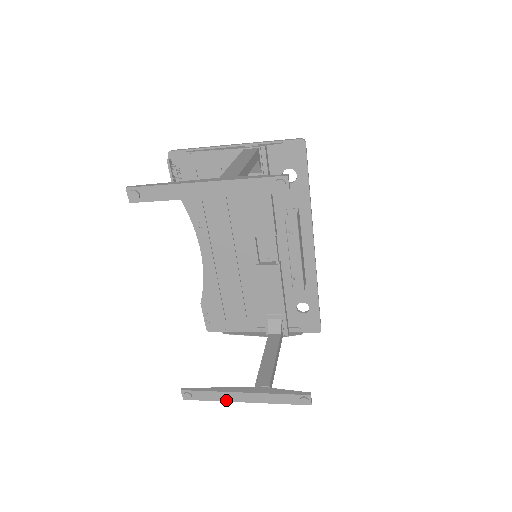
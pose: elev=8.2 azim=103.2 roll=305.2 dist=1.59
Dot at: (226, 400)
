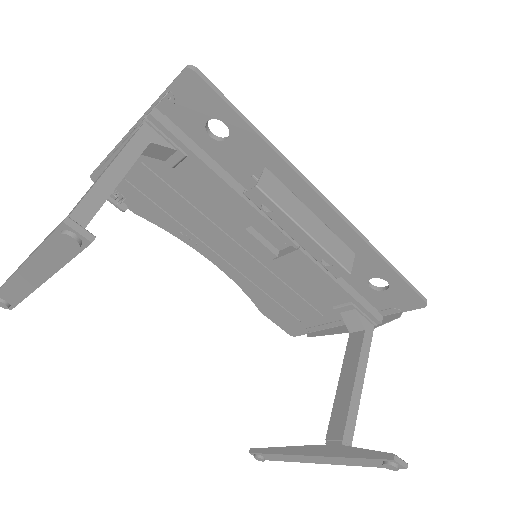
Dot at: (300, 461)
